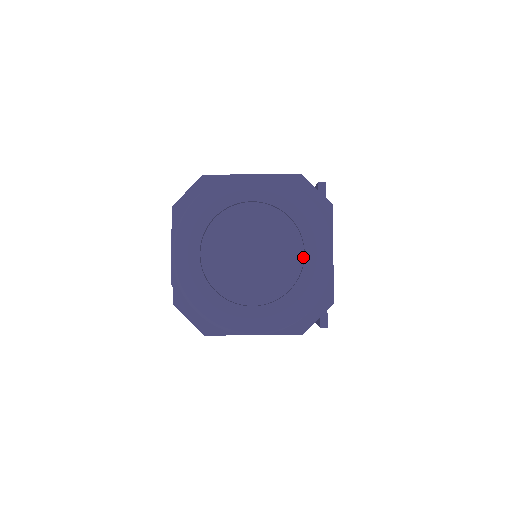
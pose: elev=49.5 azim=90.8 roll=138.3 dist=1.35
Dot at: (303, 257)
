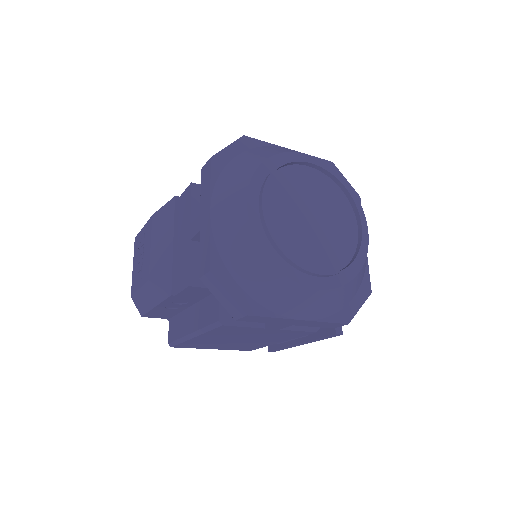
Dot at: (357, 231)
